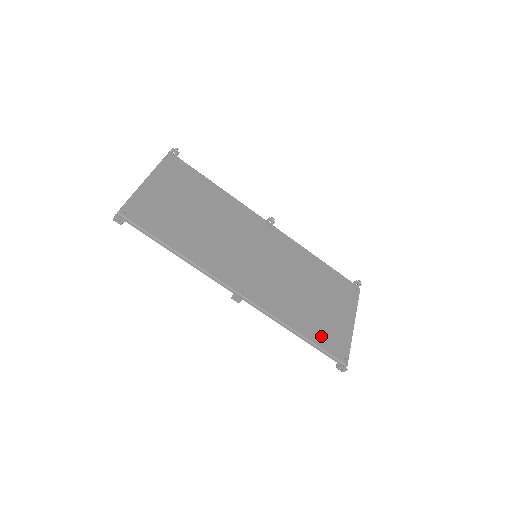
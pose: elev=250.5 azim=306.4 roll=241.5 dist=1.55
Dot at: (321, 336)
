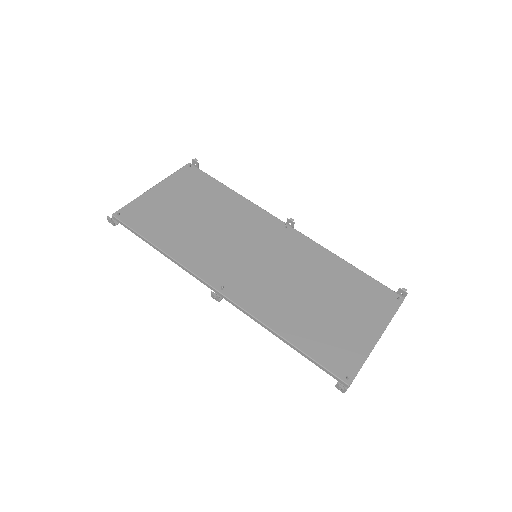
Dot at: (318, 346)
